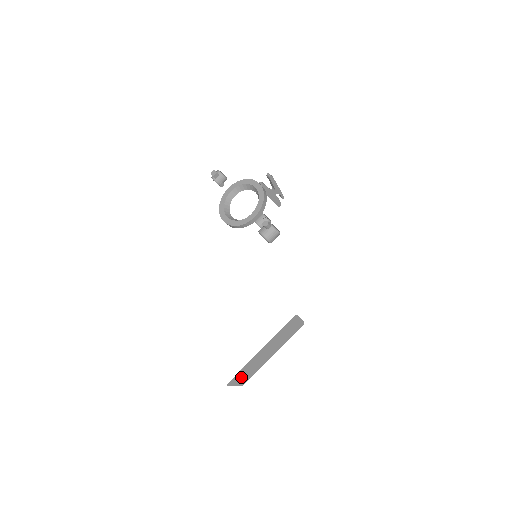
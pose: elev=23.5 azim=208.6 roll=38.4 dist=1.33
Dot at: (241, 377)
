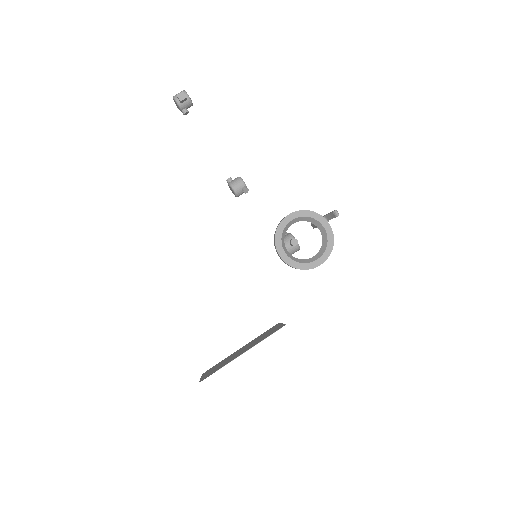
Dot at: (211, 371)
